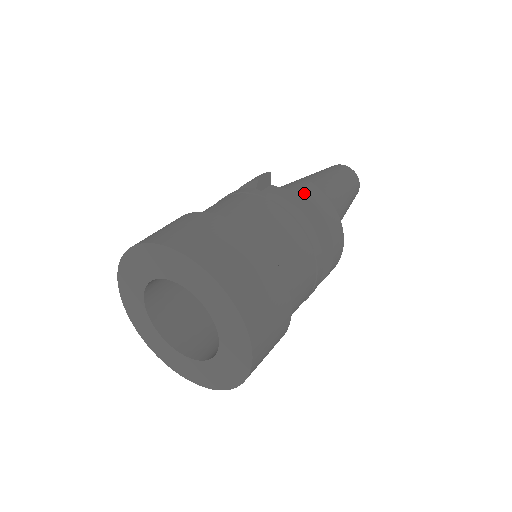
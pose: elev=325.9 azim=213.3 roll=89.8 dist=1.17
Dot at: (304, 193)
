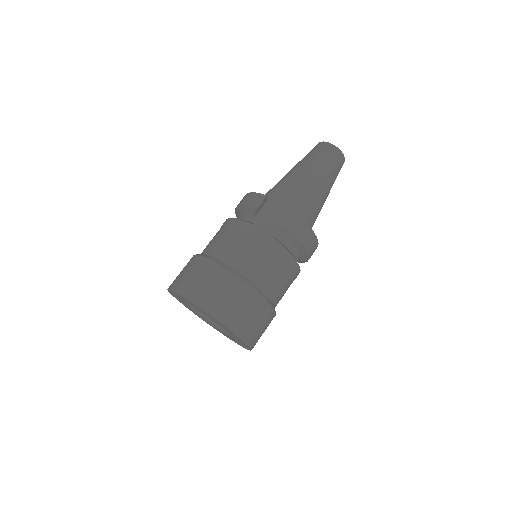
Dot at: (289, 228)
